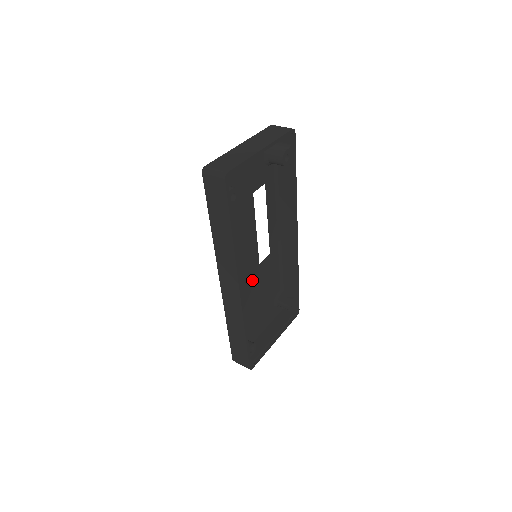
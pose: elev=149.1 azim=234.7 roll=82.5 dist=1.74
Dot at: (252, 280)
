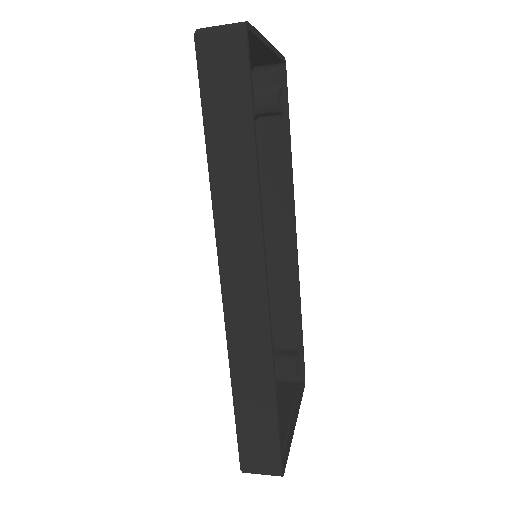
Dot at: occluded
